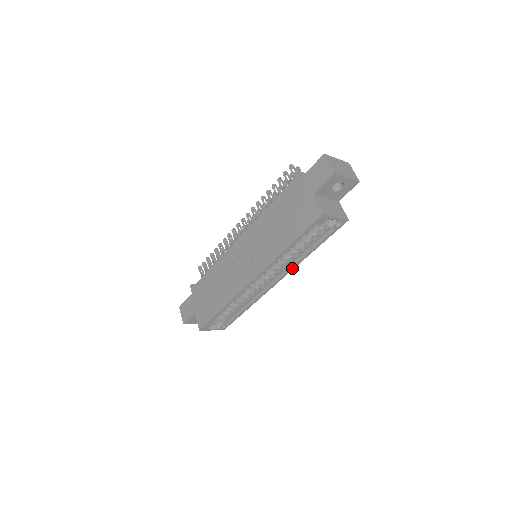
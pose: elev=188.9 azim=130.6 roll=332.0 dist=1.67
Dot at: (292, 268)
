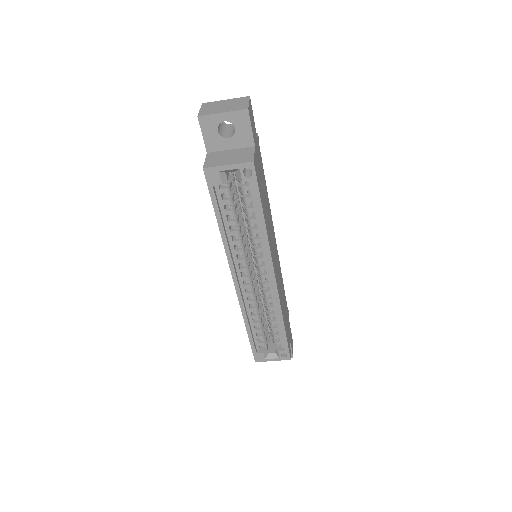
Dot at: (268, 254)
